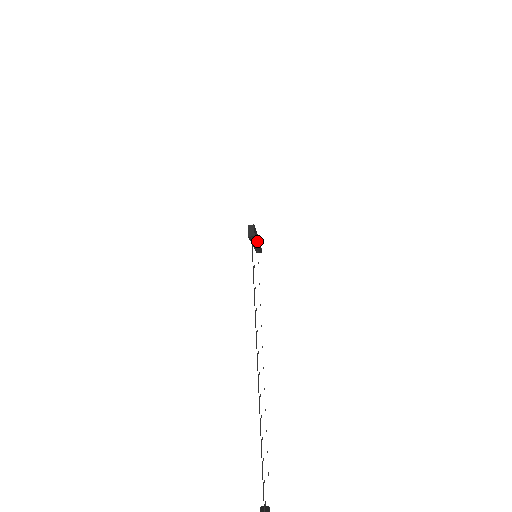
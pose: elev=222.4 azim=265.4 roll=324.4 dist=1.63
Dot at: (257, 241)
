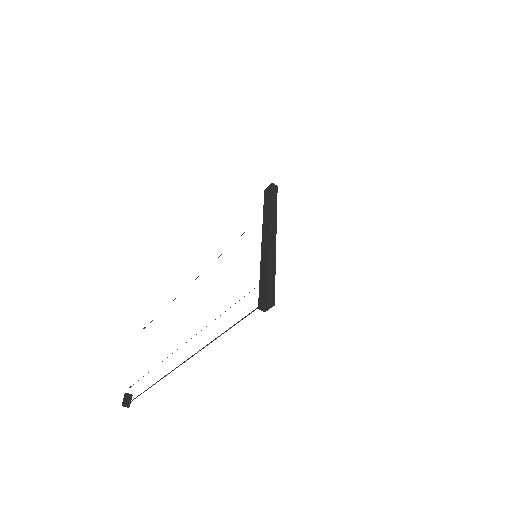
Dot at: occluded
